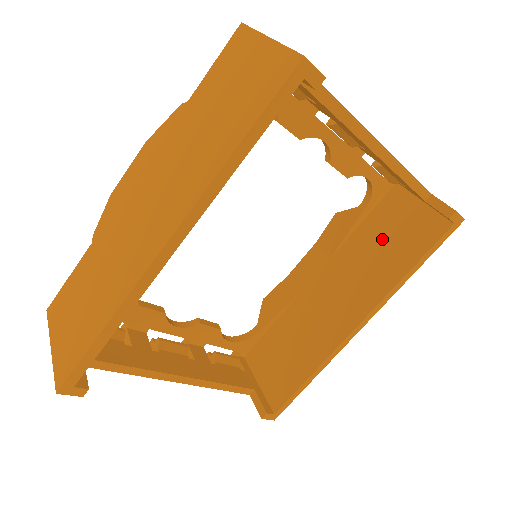
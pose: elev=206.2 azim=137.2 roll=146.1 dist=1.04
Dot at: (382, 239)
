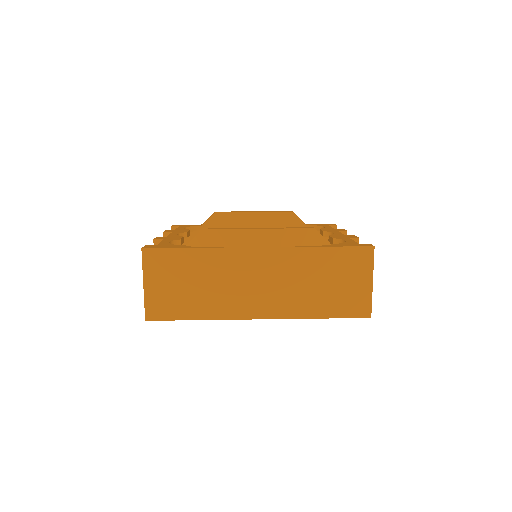
Dot at: occluded
